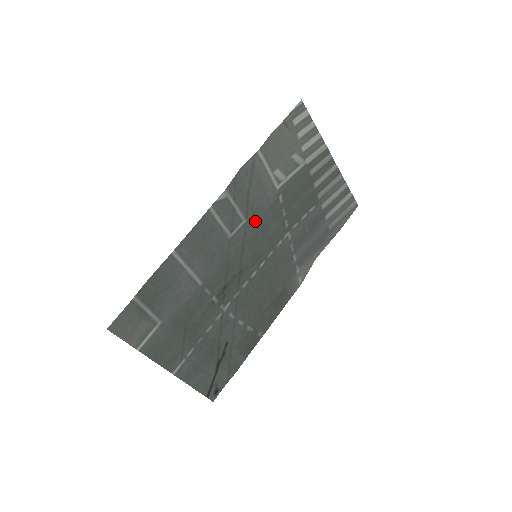
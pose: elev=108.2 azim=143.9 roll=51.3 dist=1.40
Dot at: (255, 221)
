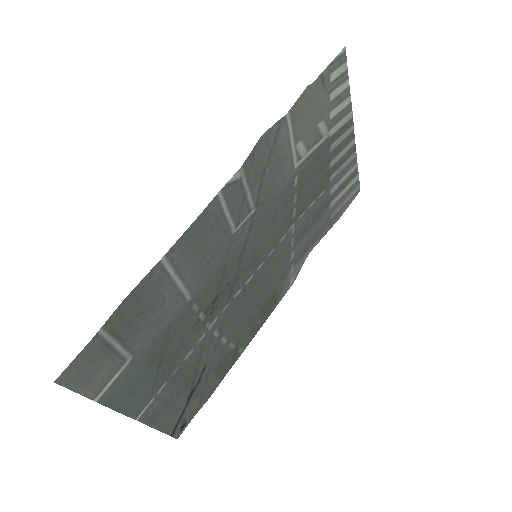
Dot at: (264, 211)
